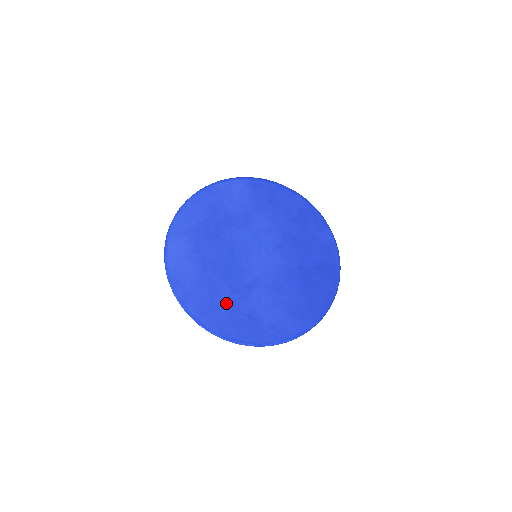
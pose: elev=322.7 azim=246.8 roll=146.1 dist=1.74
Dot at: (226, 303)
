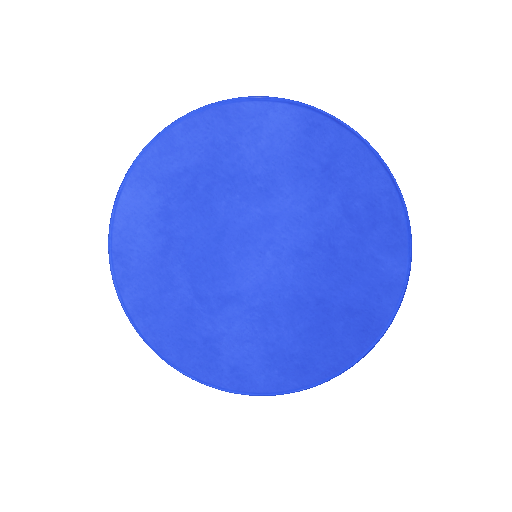
Dot at: (180, 310)
